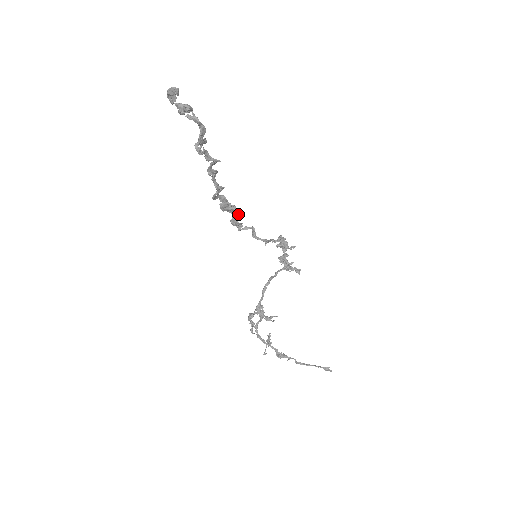
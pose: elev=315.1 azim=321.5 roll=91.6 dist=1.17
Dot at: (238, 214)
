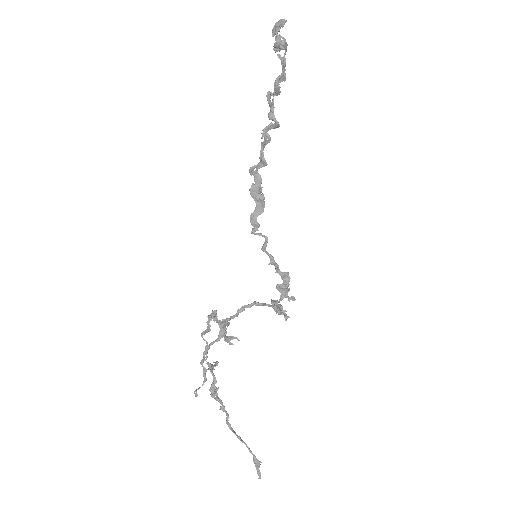
Dot at: (262, 210)
